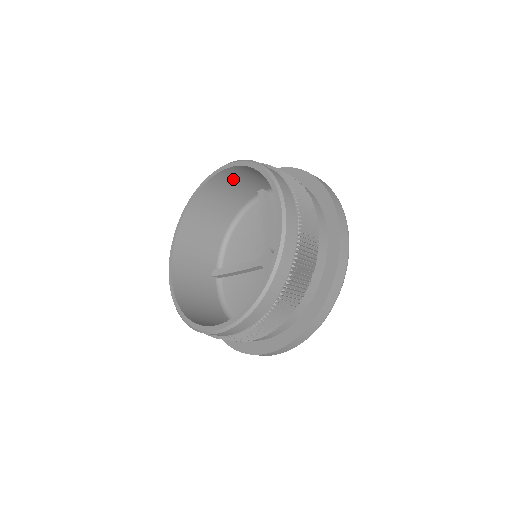
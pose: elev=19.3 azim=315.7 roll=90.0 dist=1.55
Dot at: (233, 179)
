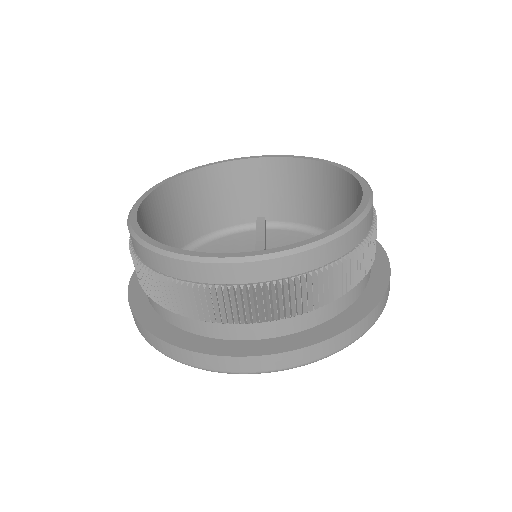
Dot at: (253, 180)
